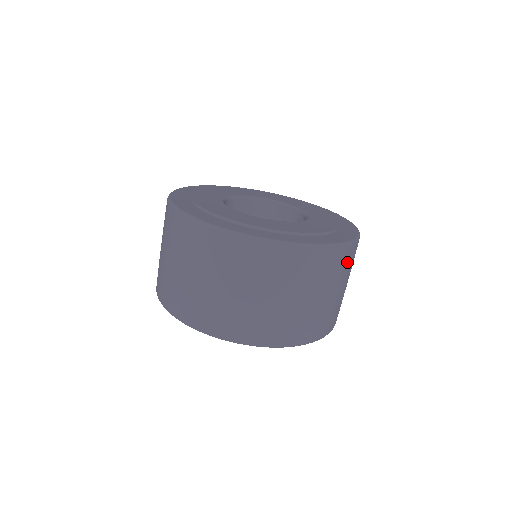
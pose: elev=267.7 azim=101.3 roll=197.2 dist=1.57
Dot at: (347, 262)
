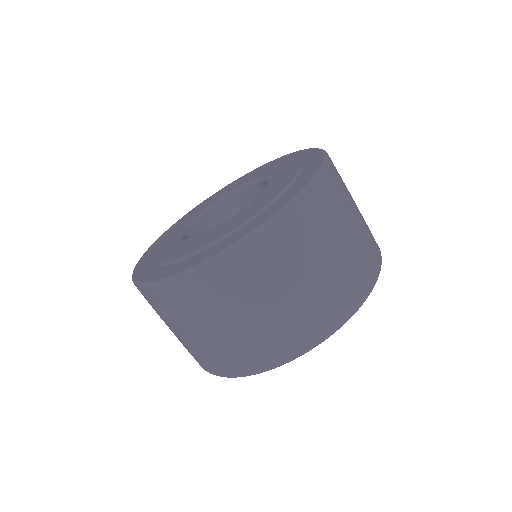
Dot at: (311, 221)
